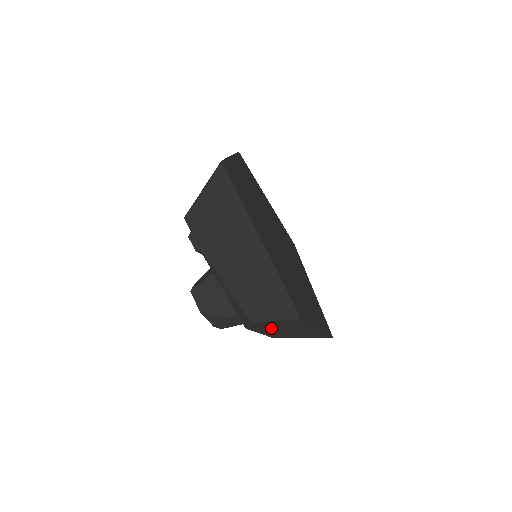
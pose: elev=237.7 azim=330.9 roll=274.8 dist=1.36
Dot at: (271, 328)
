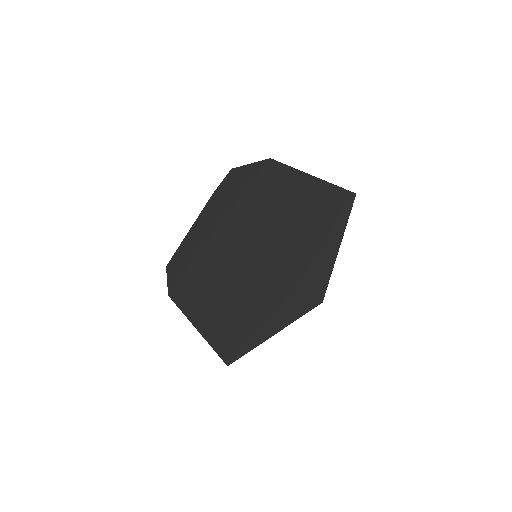
Dot at: occluded
